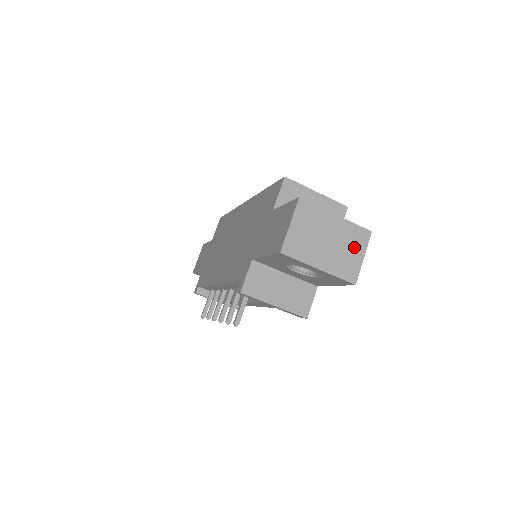
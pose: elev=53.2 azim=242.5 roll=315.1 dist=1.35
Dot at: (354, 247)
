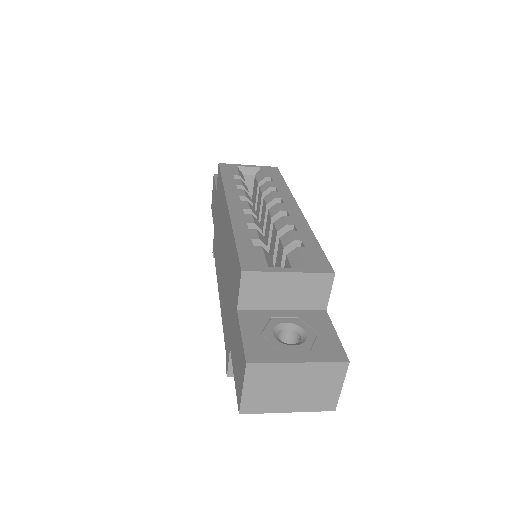
Dot at: (328, 382)
